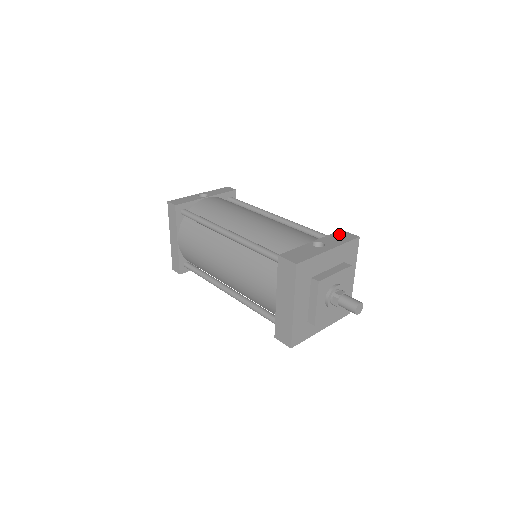
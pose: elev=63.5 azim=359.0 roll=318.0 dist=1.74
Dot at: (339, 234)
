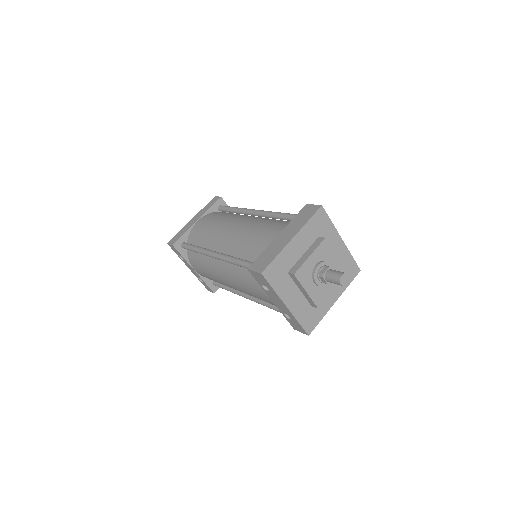
Dot at: occluded
